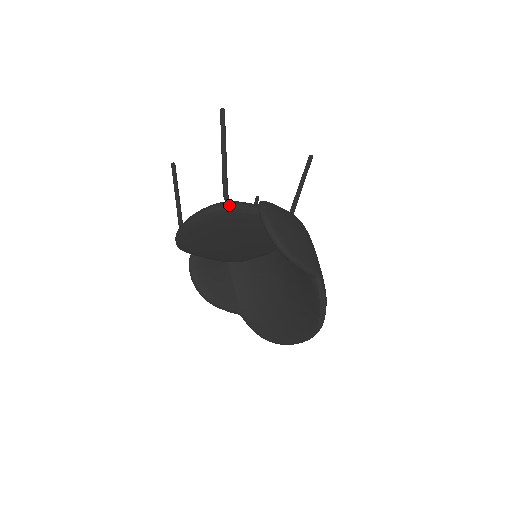
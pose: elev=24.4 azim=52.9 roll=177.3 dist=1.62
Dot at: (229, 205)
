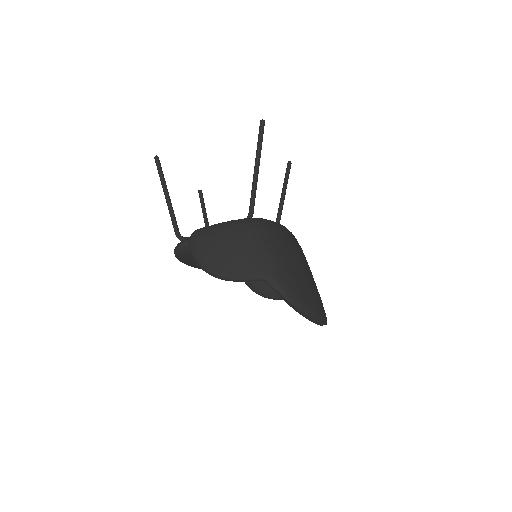
Dot at: (176, 249)
